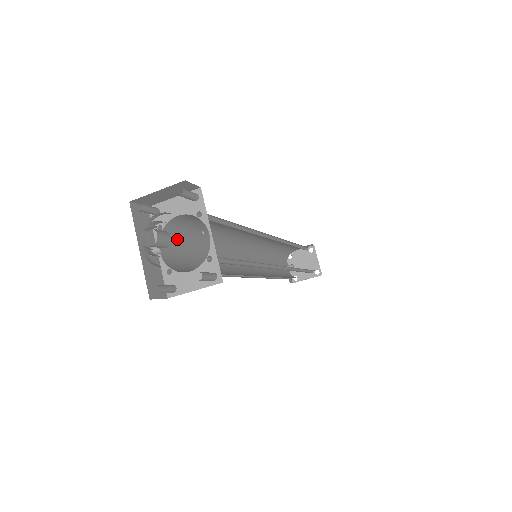
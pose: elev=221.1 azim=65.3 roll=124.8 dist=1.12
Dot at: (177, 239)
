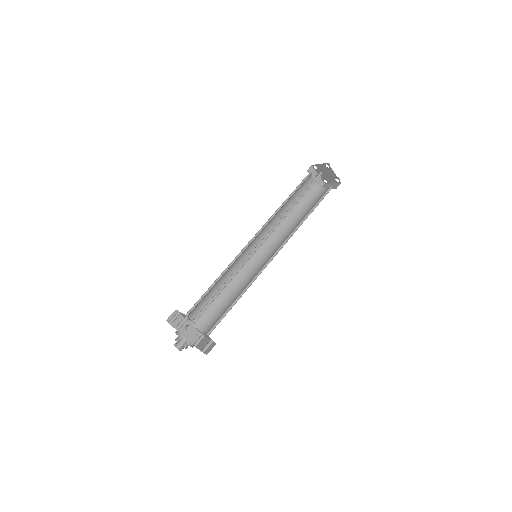
Dot at: (197, 307)
